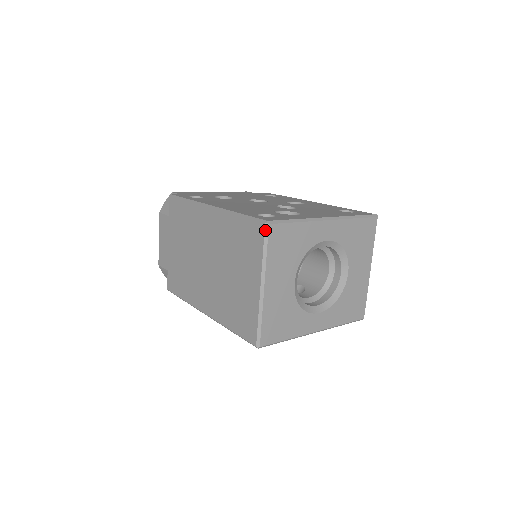
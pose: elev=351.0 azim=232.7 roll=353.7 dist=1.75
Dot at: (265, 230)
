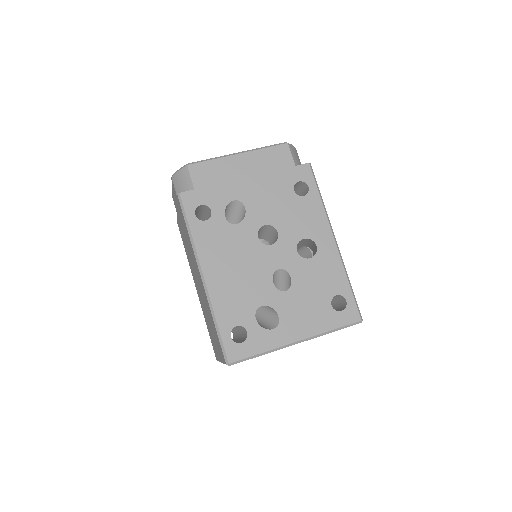
Dot at: (226, 364)
